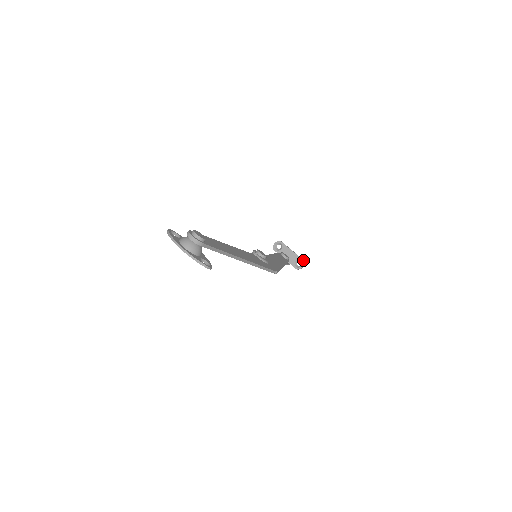
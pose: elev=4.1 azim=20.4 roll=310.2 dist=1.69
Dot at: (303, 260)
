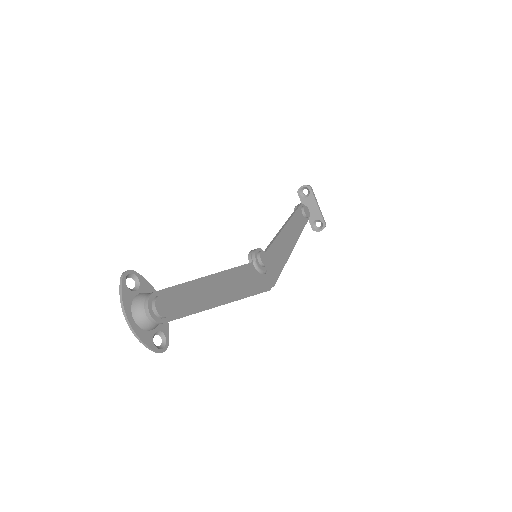
Dot at: (325, 224)
